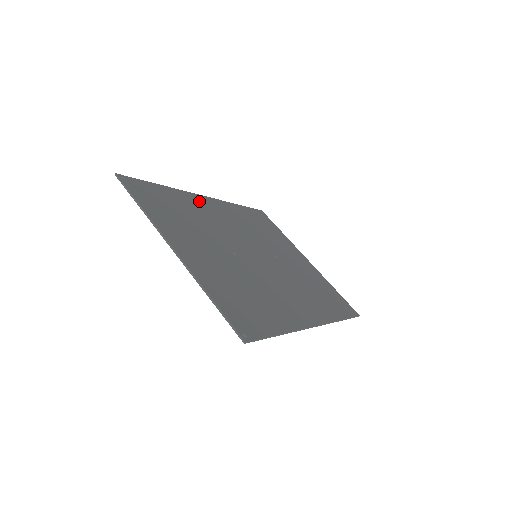
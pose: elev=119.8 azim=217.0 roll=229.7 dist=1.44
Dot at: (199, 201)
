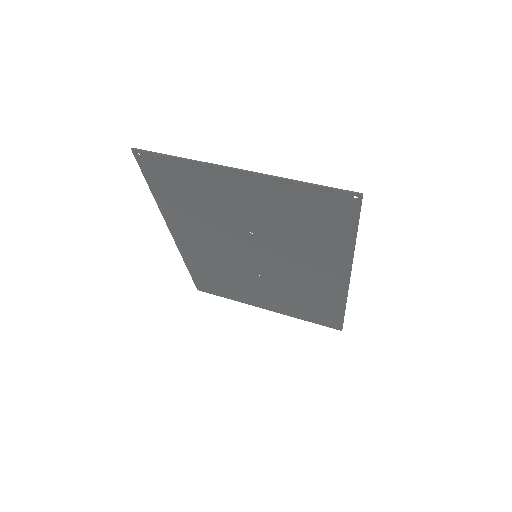
Dot at: (179, 225)
